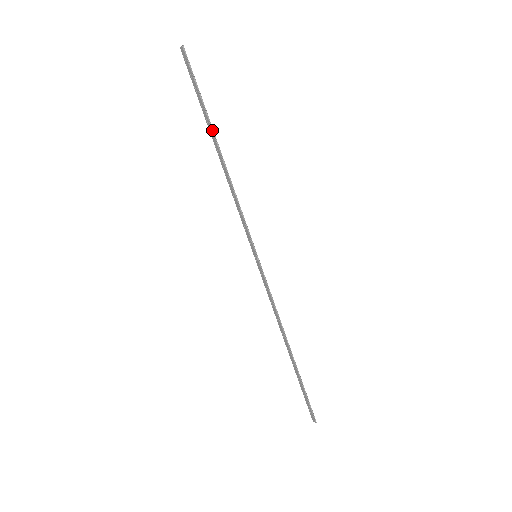
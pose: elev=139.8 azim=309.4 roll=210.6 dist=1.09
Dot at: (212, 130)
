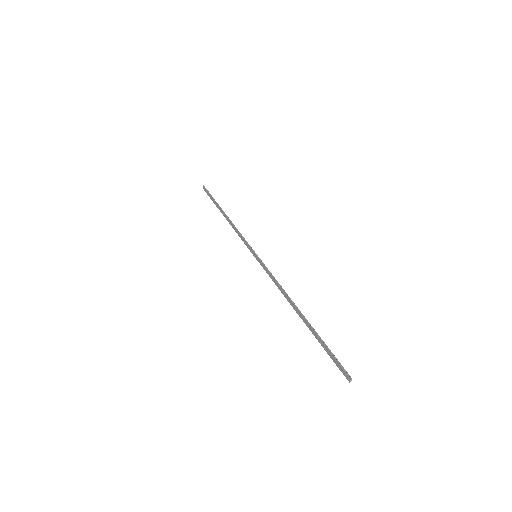
Dot at: (220, 207)
